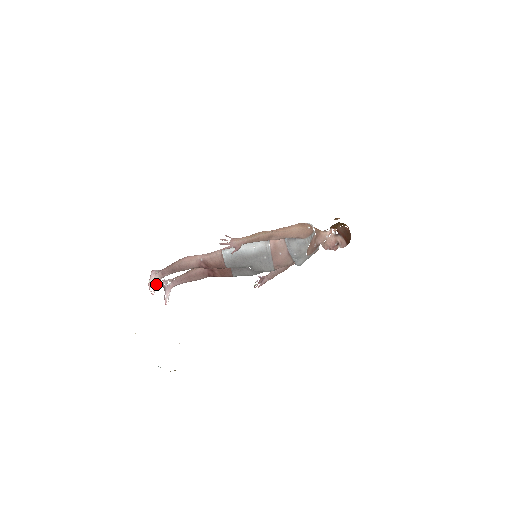
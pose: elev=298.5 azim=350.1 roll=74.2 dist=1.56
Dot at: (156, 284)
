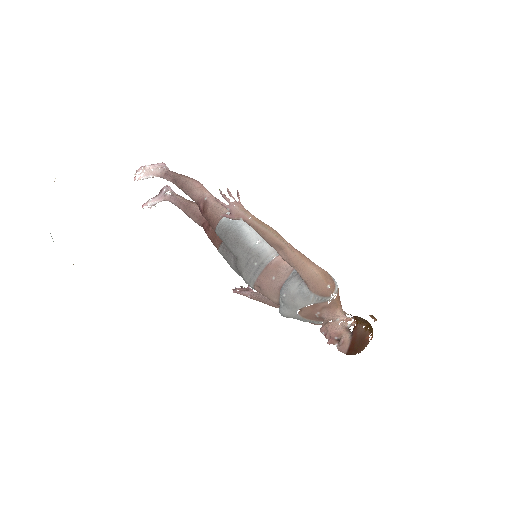
Dot at: (149, 175)
